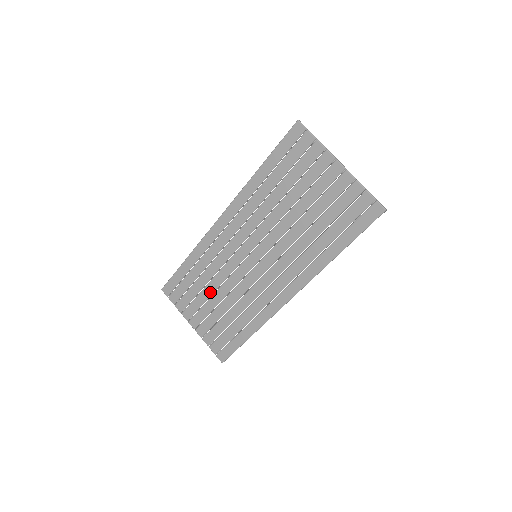
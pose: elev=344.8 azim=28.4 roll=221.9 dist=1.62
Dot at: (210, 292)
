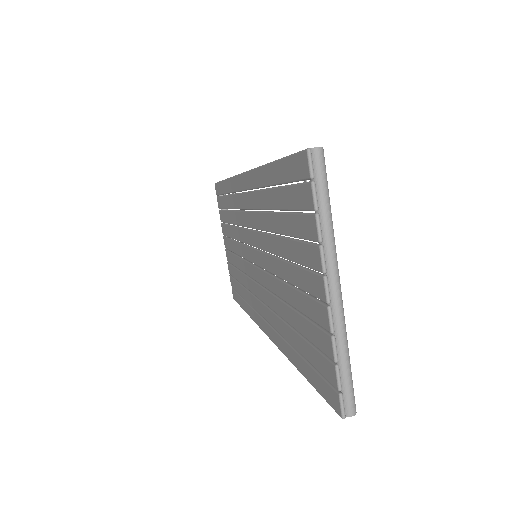
Dot at: (232, 235)
